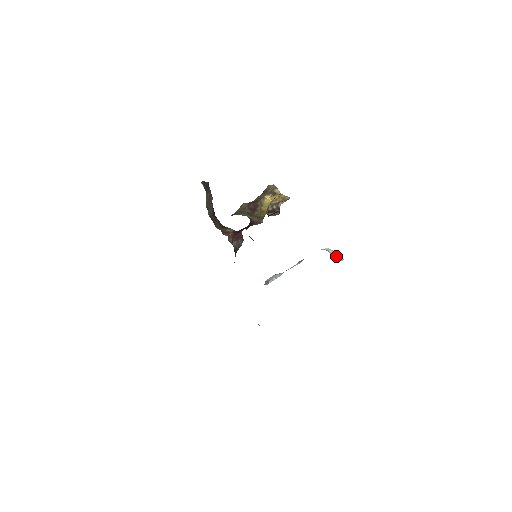
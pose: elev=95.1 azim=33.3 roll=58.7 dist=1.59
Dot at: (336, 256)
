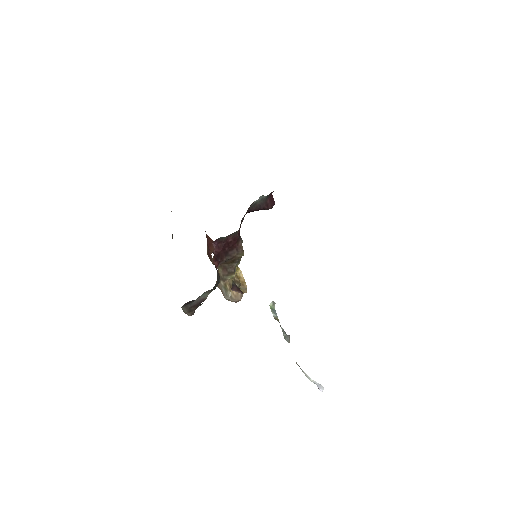
Dot at: (314, 381)
